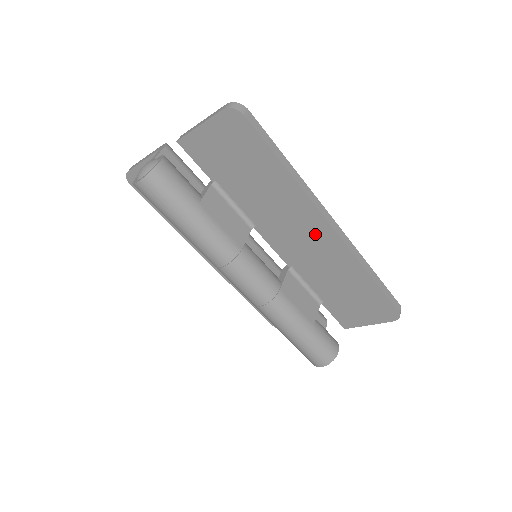
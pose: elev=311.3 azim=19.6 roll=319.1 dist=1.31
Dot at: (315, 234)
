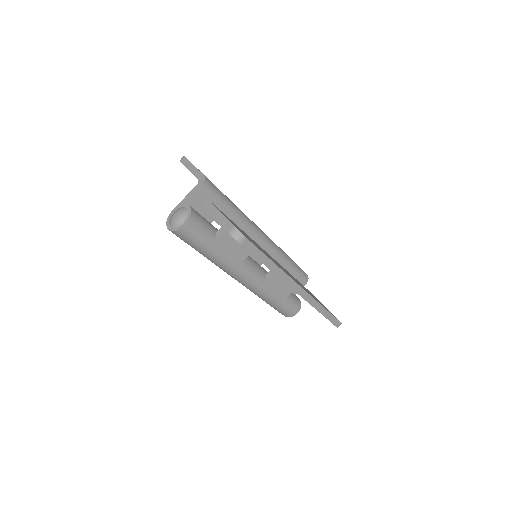
Dot at: occluded
